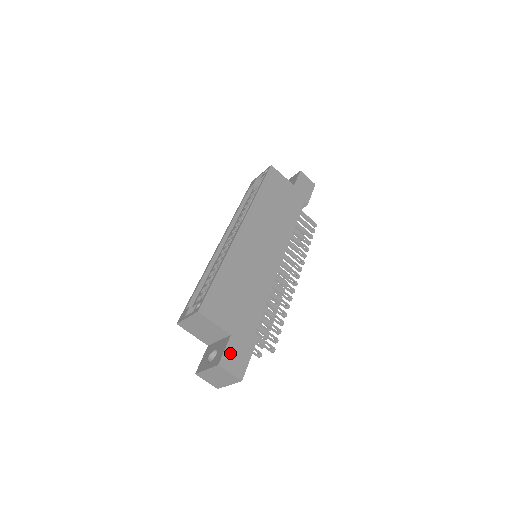
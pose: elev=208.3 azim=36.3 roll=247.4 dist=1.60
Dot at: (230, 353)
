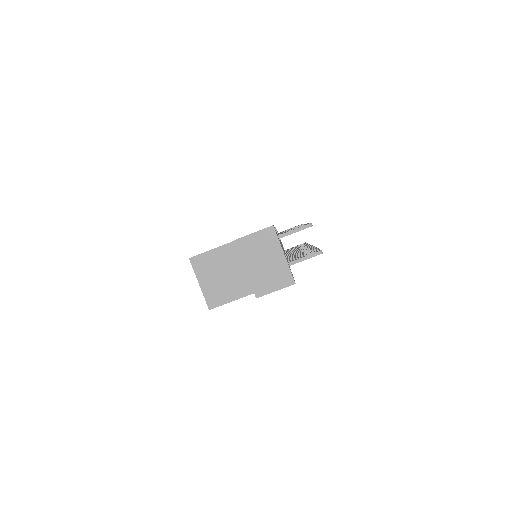
Dot at: occluded
